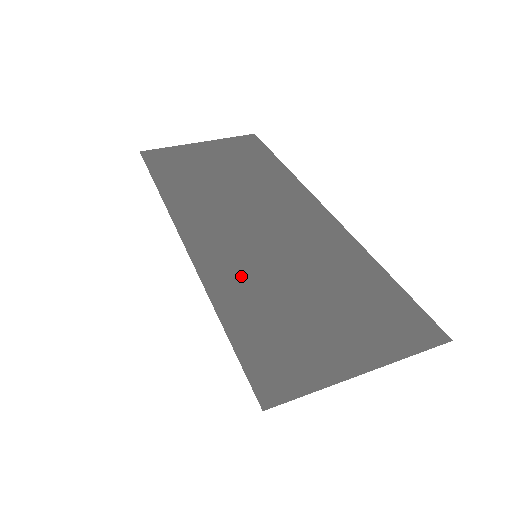
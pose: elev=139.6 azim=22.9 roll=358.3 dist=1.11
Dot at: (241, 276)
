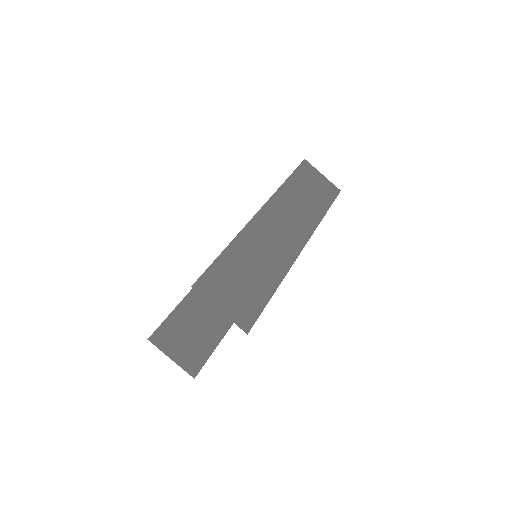
Dot at: occluded
